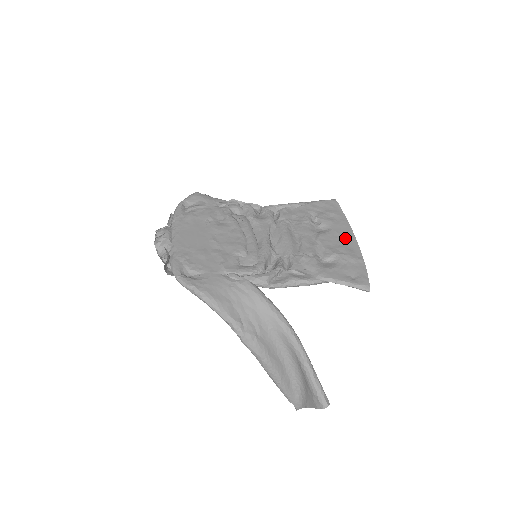
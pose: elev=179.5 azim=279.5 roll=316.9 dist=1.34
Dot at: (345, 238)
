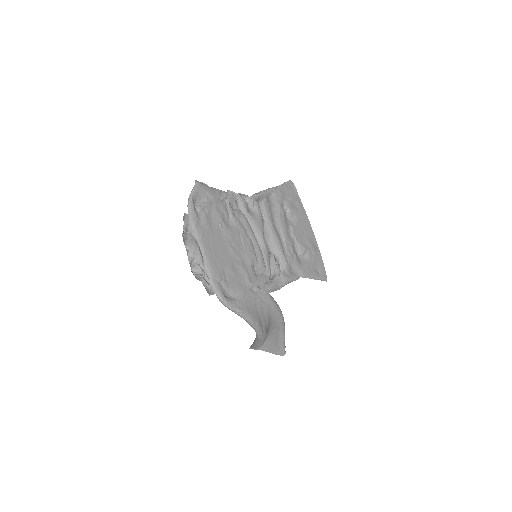
Dot at: (307, 229)
